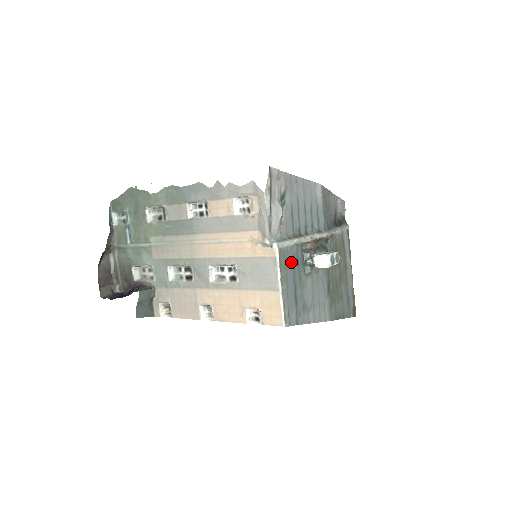
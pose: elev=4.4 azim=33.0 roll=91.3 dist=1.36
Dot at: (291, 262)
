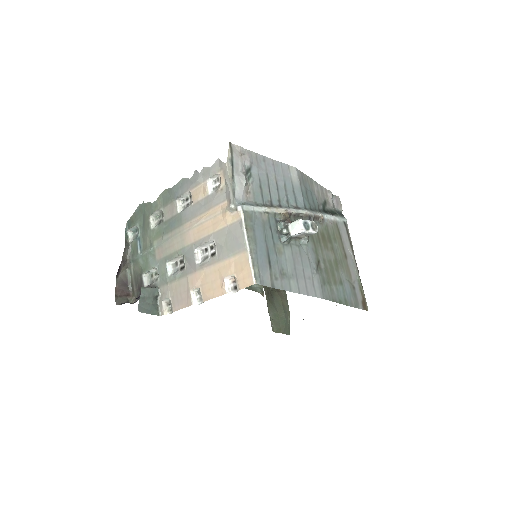
Dot at: (261, 227)
